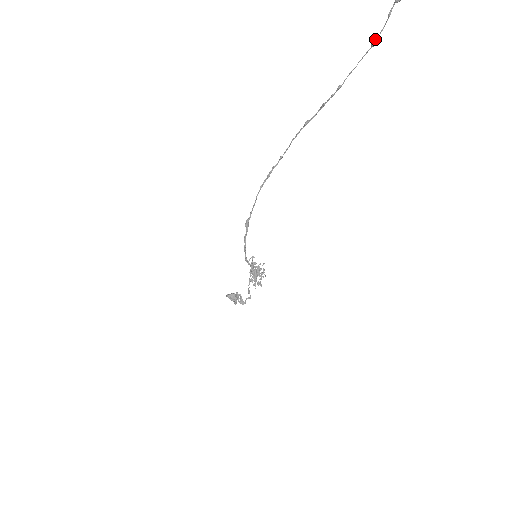
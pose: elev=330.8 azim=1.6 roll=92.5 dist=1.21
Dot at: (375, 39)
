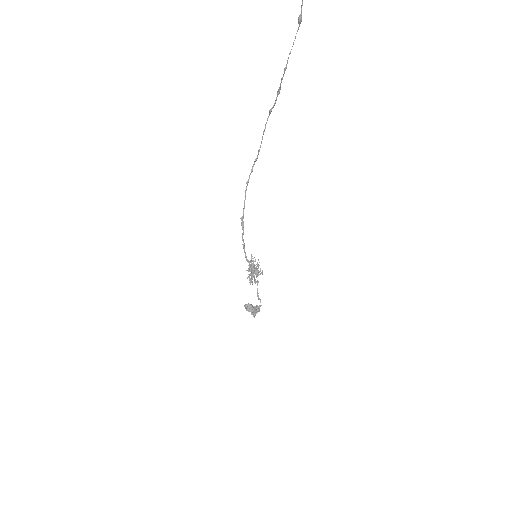
Dot at: (299, 15)
